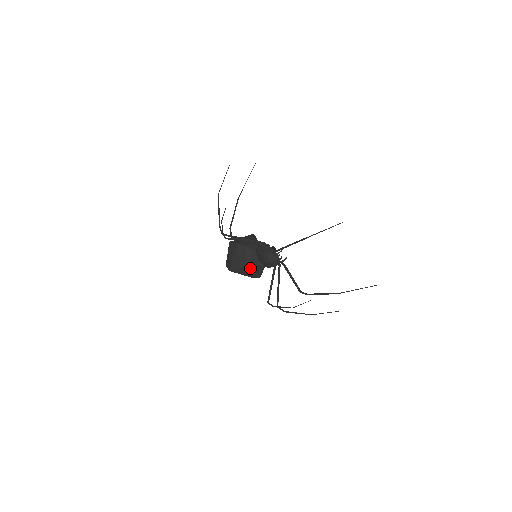
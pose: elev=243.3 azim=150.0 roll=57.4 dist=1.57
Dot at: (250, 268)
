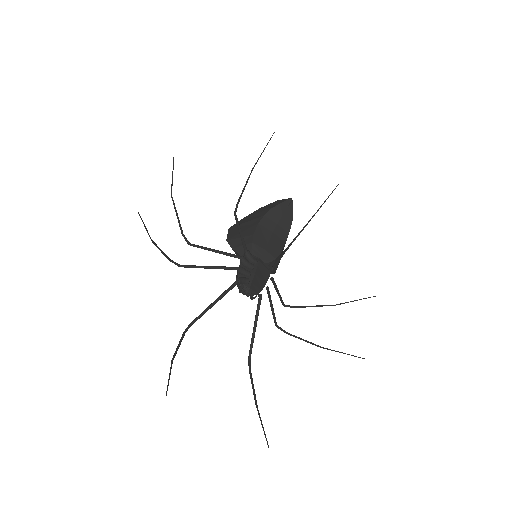
Dot at: occluded
